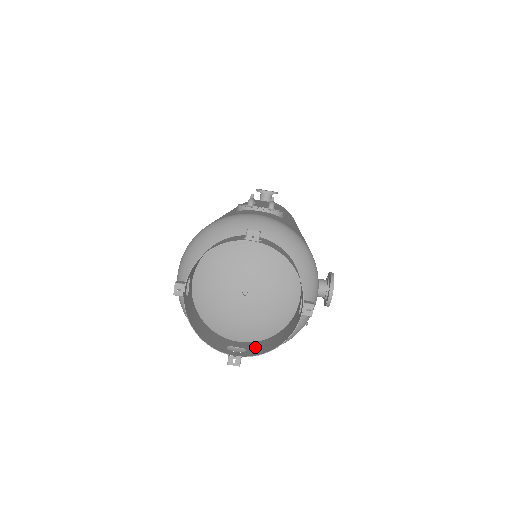
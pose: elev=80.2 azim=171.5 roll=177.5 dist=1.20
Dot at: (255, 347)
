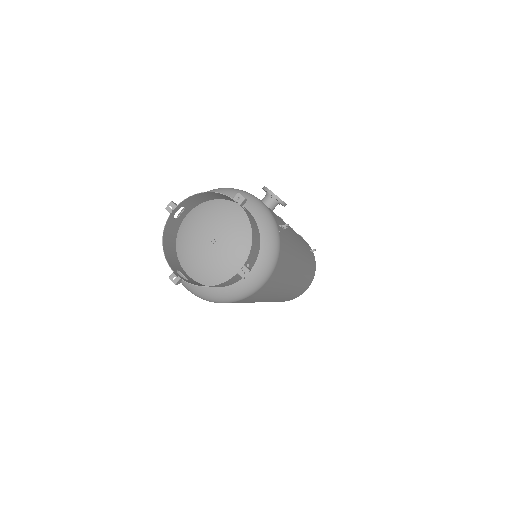
Dot at: (253, 257)
